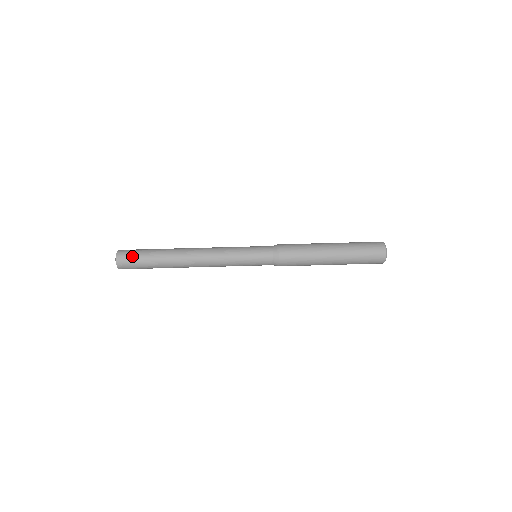
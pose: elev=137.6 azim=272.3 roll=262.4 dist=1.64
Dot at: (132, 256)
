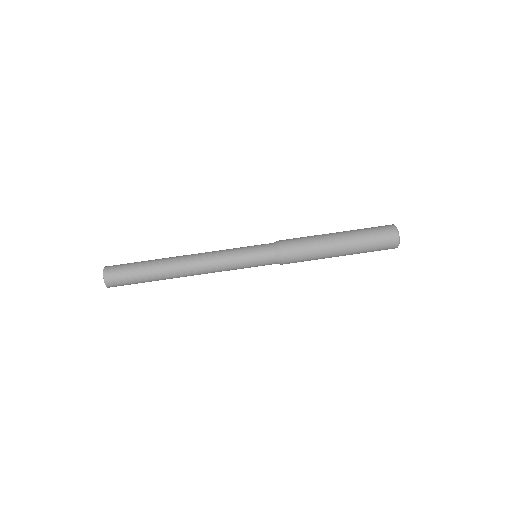
Dot at: (121, 274)
